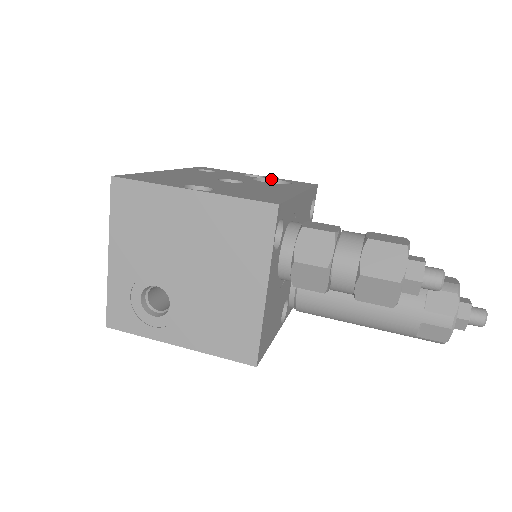
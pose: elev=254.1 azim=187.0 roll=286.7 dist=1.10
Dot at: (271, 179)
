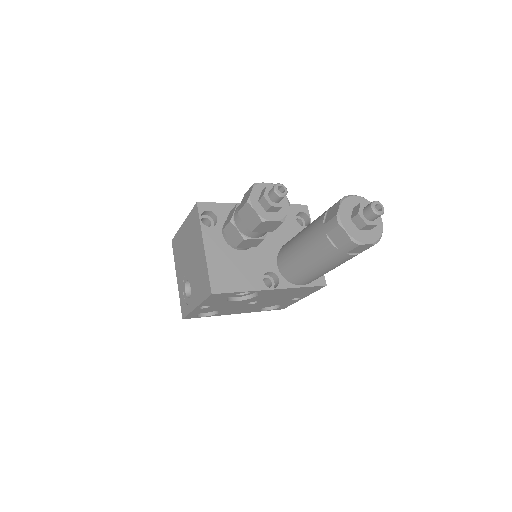
Dot at: occluded
